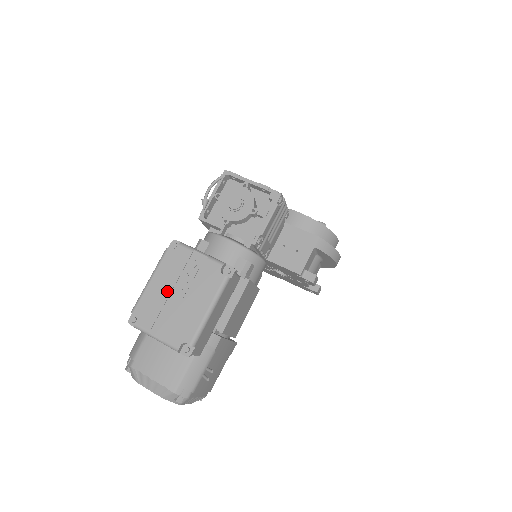
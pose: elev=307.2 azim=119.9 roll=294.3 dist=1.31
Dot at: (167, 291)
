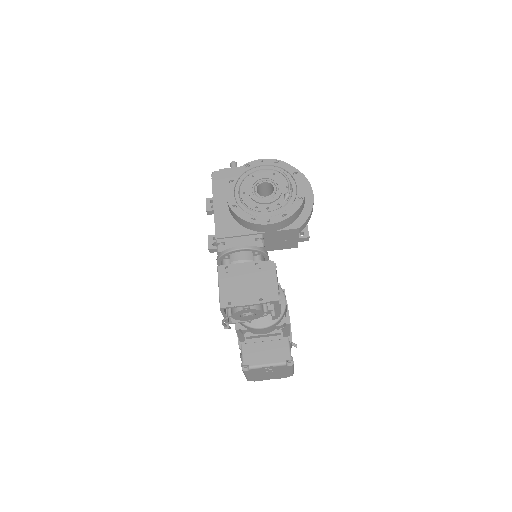
Dot at: (261, 375)
